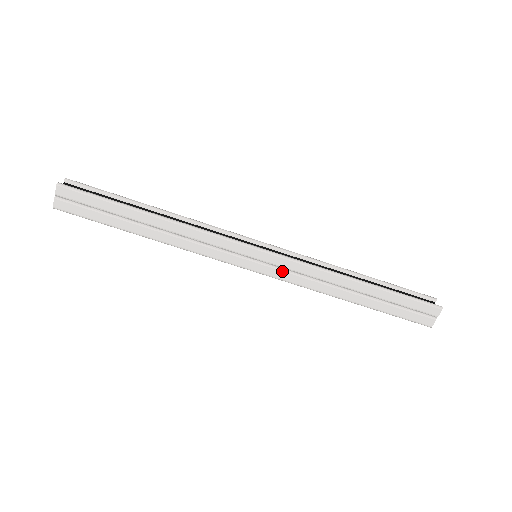
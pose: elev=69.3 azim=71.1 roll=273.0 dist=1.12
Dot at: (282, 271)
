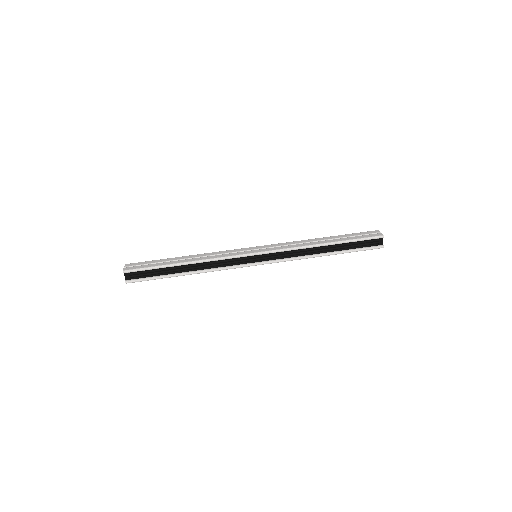
Dot at: (274, 248)
